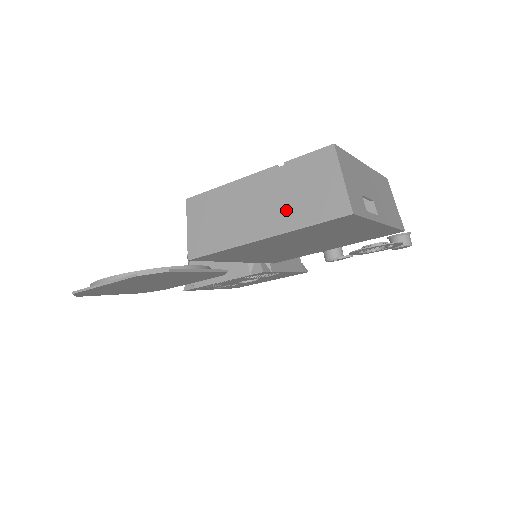
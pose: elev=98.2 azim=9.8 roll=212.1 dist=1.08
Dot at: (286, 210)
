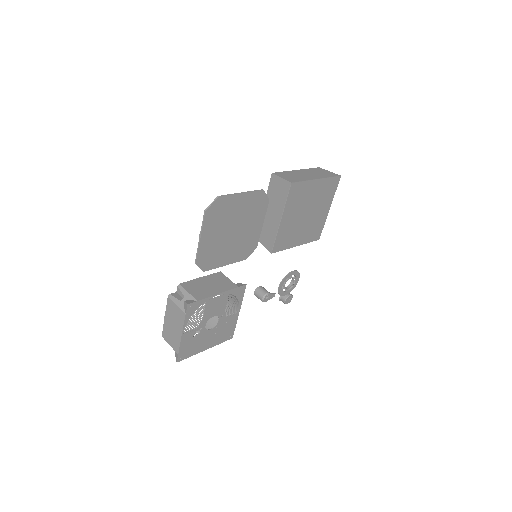
Dot at: (319, 175)
